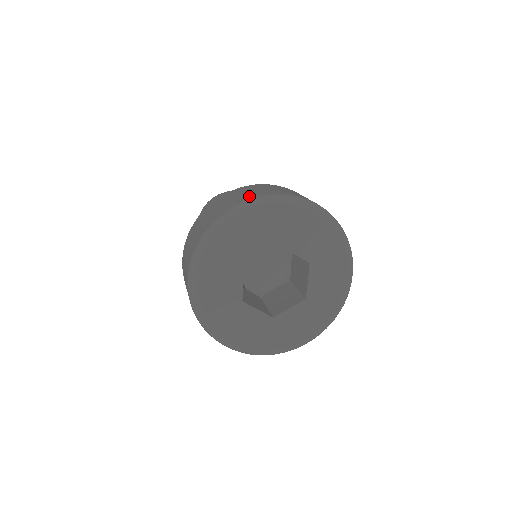
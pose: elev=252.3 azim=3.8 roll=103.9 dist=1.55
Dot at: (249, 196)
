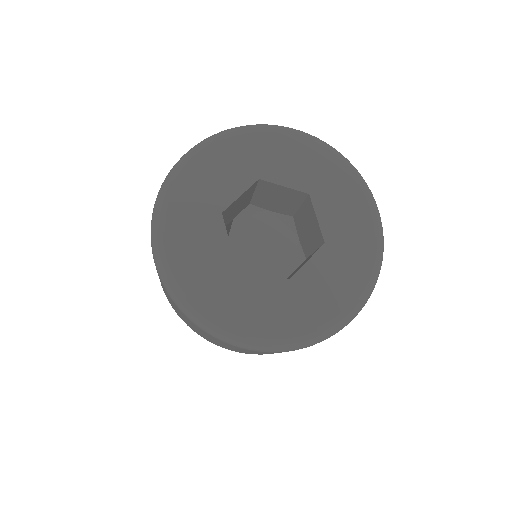
Dot at: occluded
